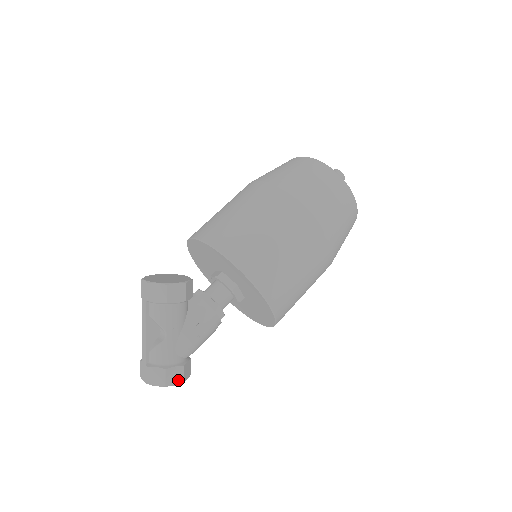
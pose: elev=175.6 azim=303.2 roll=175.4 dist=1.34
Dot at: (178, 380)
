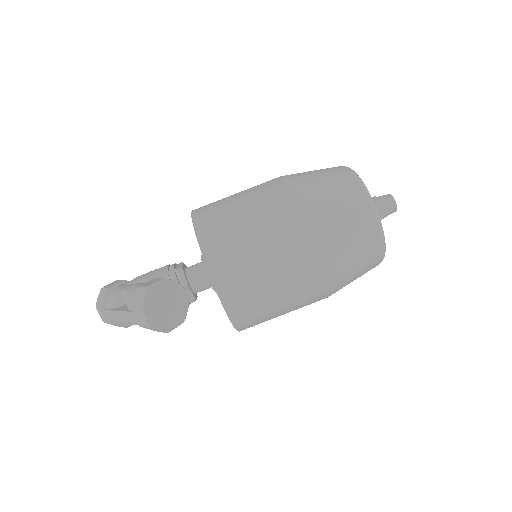
Dot at: occluded
